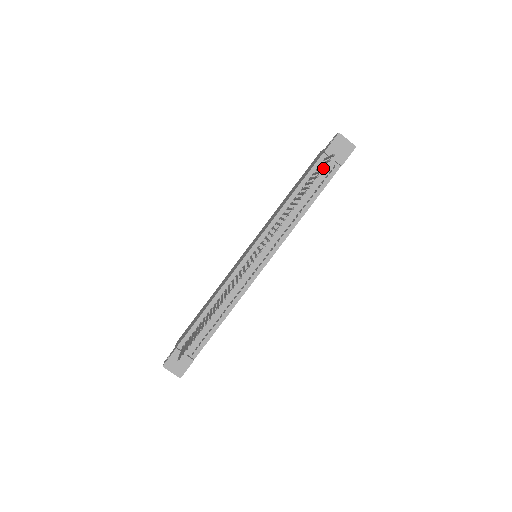
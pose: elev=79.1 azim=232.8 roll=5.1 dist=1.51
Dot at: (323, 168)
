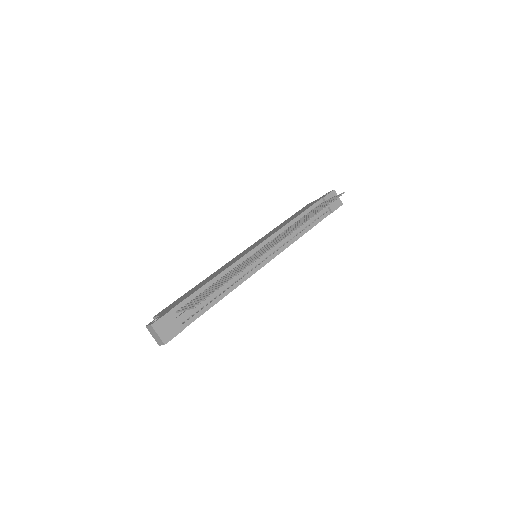
Dot at: occluded
